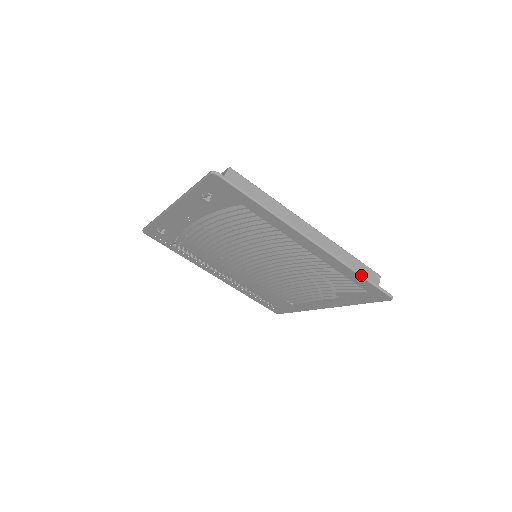
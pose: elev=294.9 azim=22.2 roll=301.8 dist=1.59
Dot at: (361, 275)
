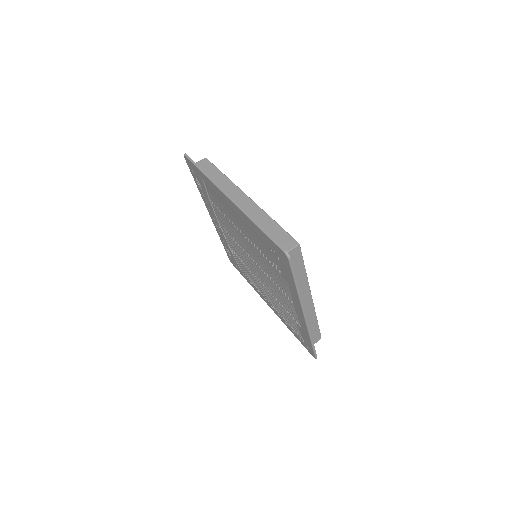
Dot at: (259, 227)
